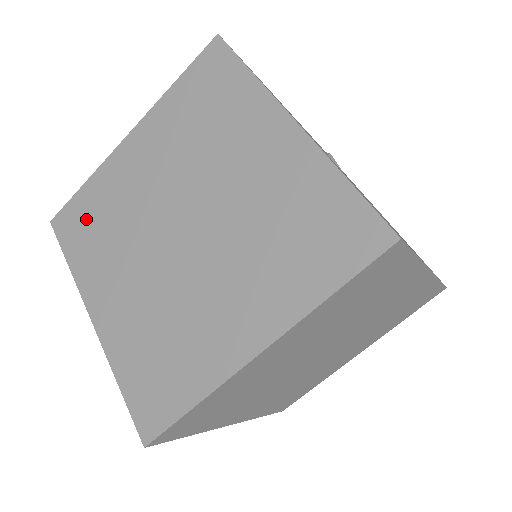
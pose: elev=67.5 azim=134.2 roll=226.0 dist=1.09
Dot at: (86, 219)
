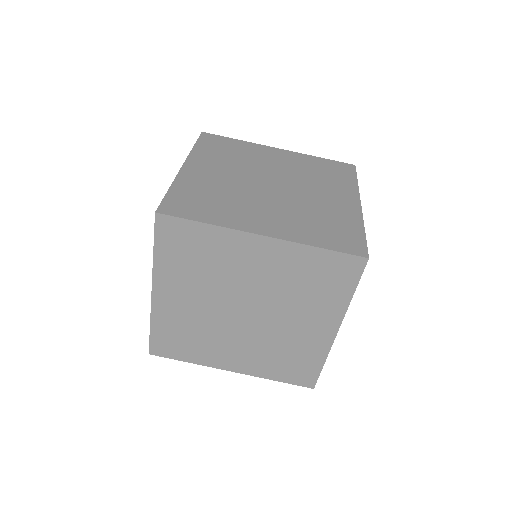
Dot at: (224, 146)
